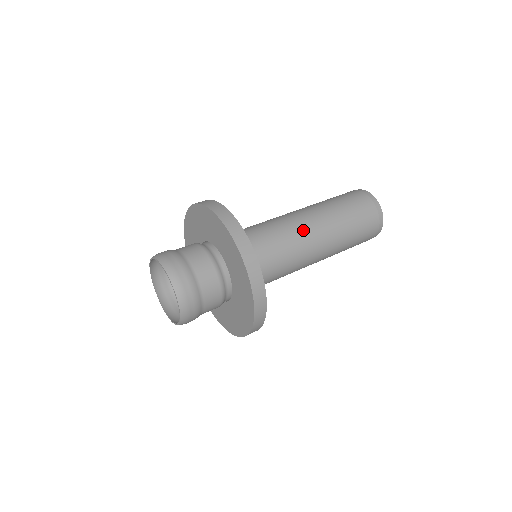
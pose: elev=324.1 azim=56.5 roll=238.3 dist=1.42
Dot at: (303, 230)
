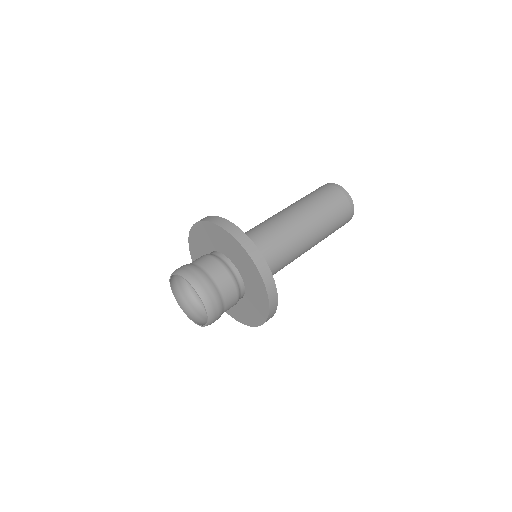
Dot at: (298, 236)
